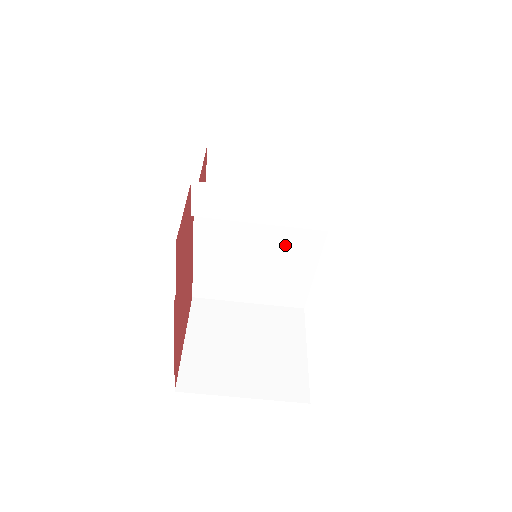
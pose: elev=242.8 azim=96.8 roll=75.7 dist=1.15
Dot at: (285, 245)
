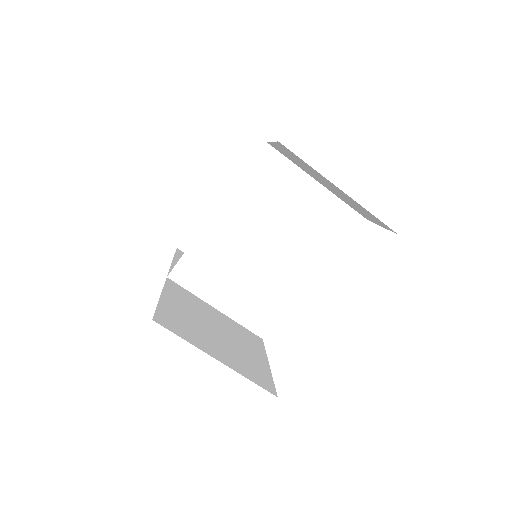
Dot at: (289, 254)
